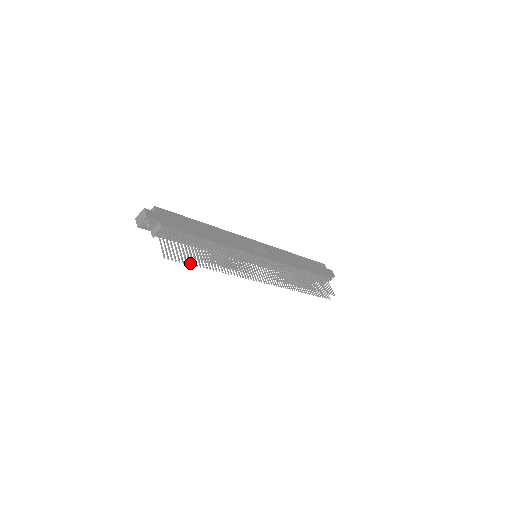
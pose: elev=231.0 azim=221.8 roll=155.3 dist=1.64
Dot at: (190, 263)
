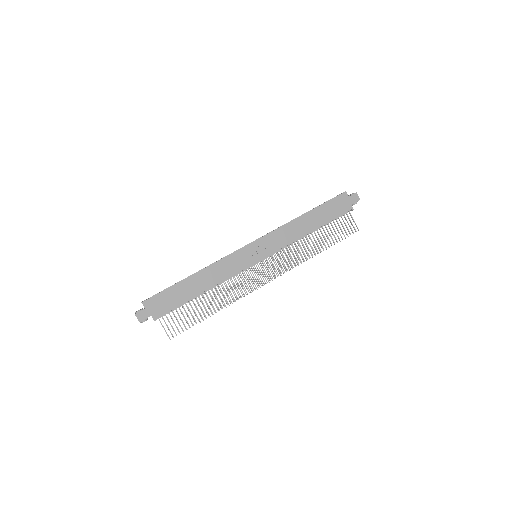
Dot at: occluded
